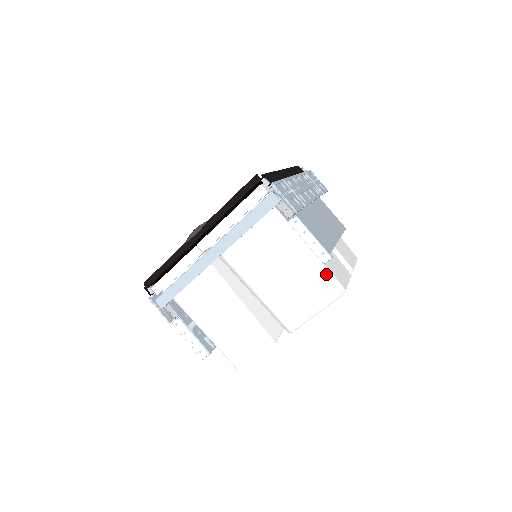
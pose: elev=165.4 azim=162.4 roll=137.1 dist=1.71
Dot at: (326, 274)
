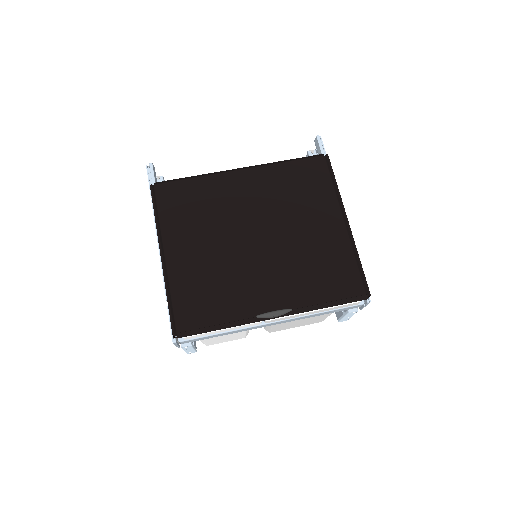
Dot at: occluded
